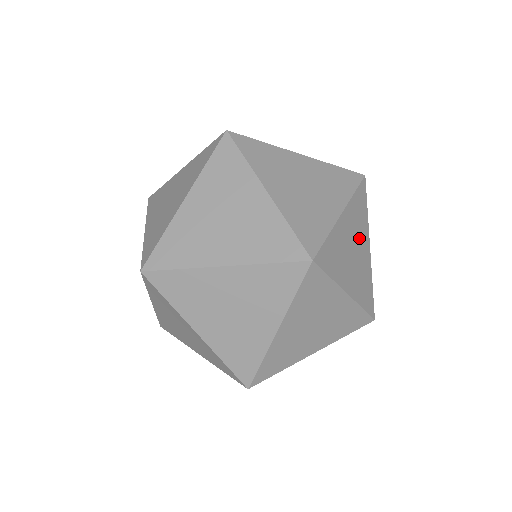
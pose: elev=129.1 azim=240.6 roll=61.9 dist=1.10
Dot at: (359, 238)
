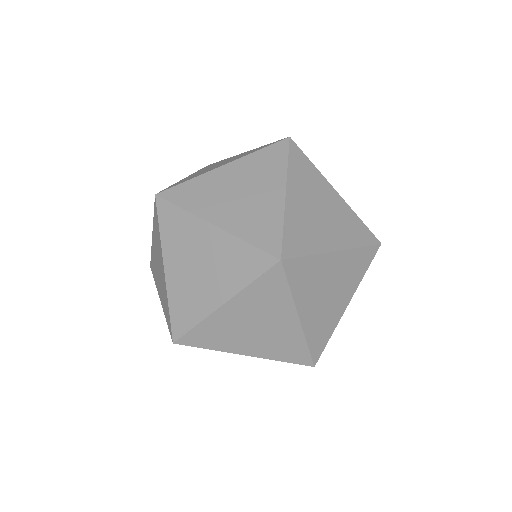
Dot at: (258, 183)
